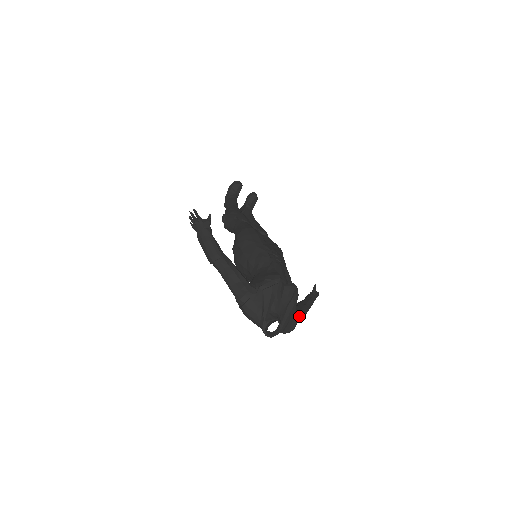
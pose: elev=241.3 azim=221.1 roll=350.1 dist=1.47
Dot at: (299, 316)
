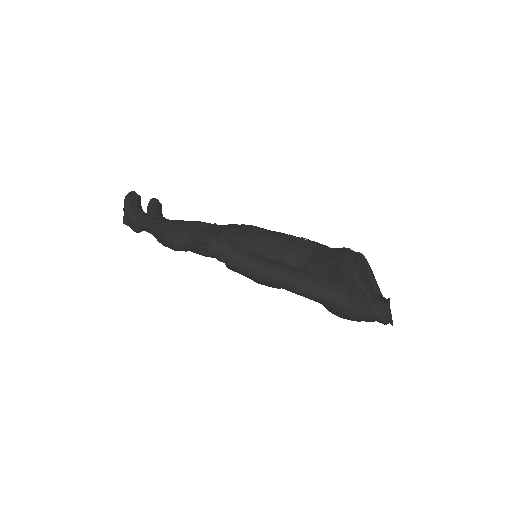
Dot at: occluded
